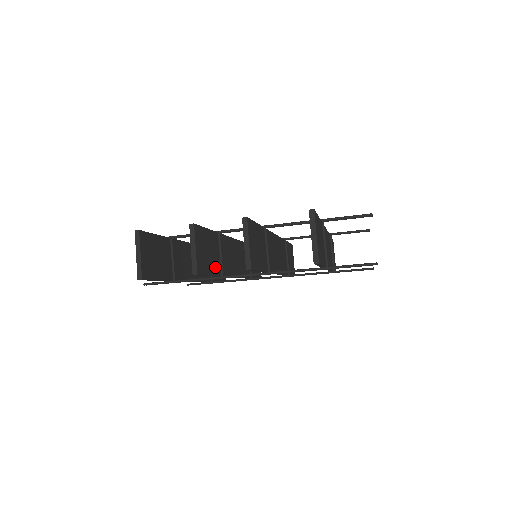
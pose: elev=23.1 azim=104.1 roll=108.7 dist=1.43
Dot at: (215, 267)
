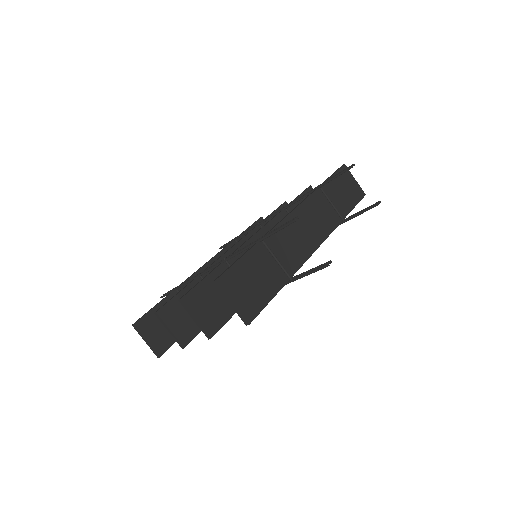
Dot at: occluded
